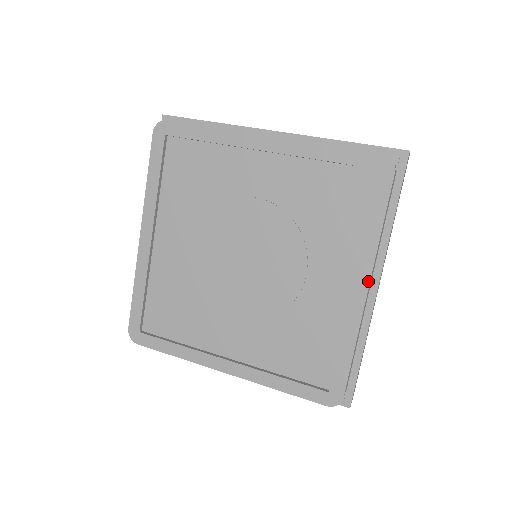
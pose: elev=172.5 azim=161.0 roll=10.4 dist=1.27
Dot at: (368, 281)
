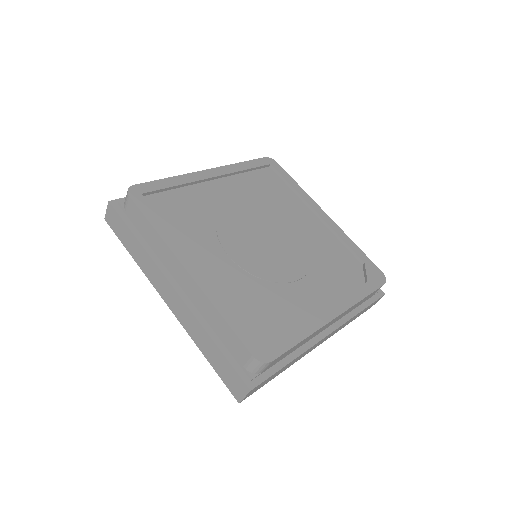
Dot at: (340, 313)
